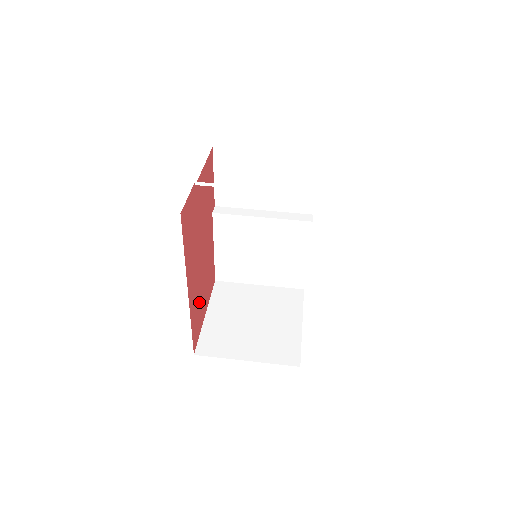
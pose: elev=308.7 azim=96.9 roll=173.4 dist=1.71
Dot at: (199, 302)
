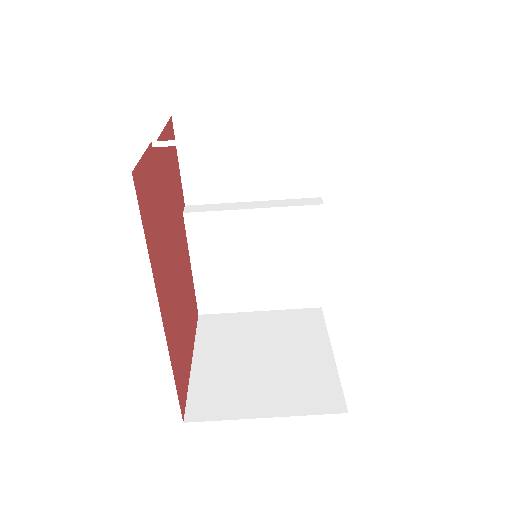
Dot at: (180, 339)
